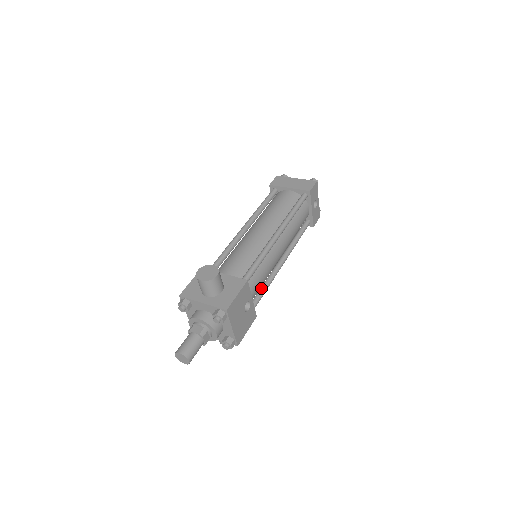
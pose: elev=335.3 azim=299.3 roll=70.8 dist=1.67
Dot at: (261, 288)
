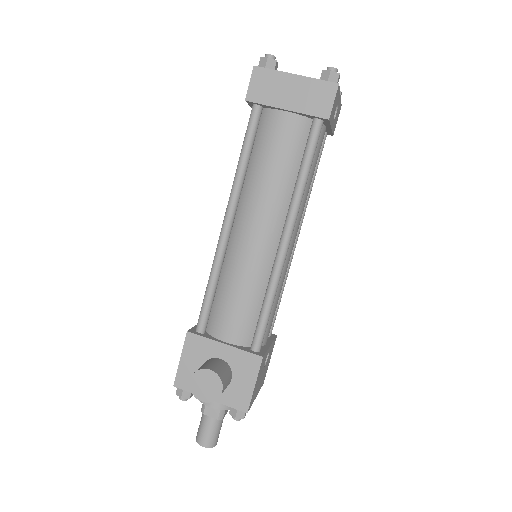
Dot at: occluded
